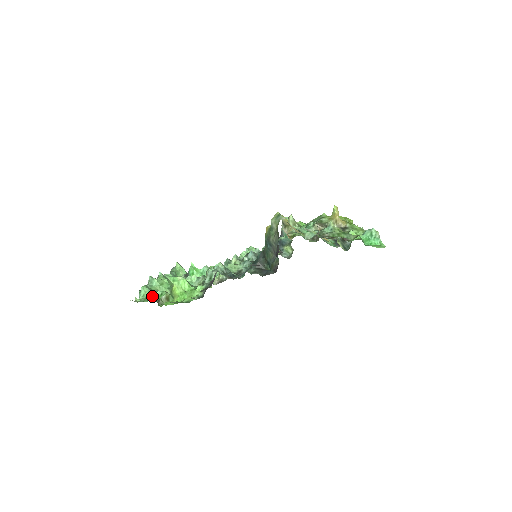
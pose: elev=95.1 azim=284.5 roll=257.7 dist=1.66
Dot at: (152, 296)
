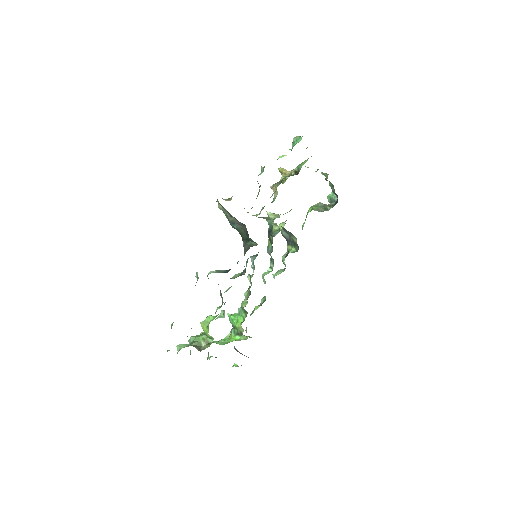
Dot at: occluded
